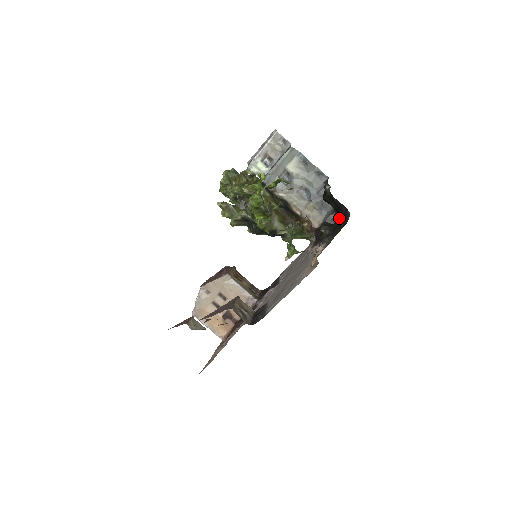
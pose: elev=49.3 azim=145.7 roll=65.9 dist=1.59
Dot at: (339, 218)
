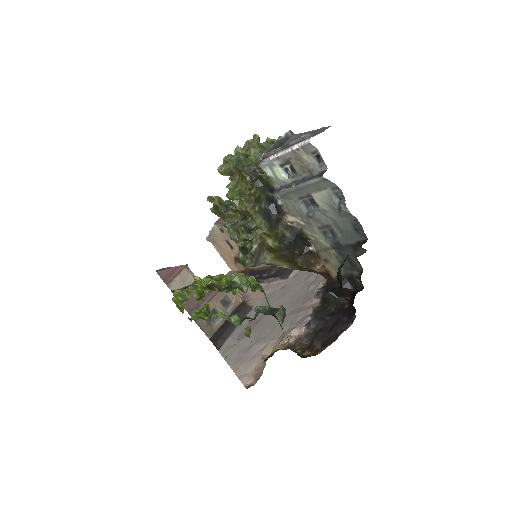
Dot at: (354, 297)
